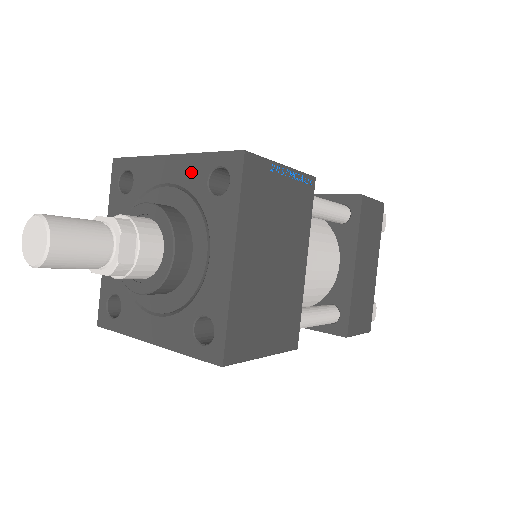
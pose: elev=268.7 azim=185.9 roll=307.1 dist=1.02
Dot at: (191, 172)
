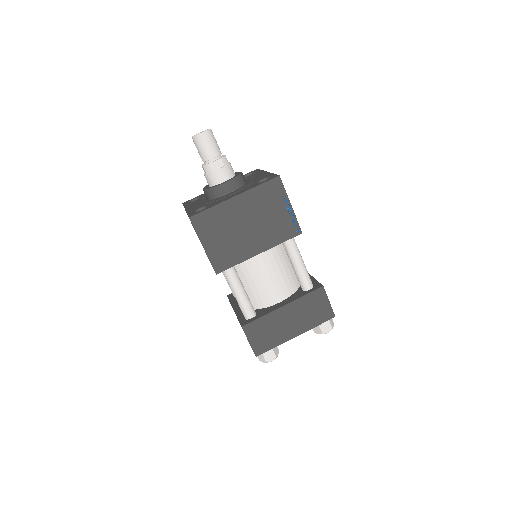
Dot at: (263, 176)
